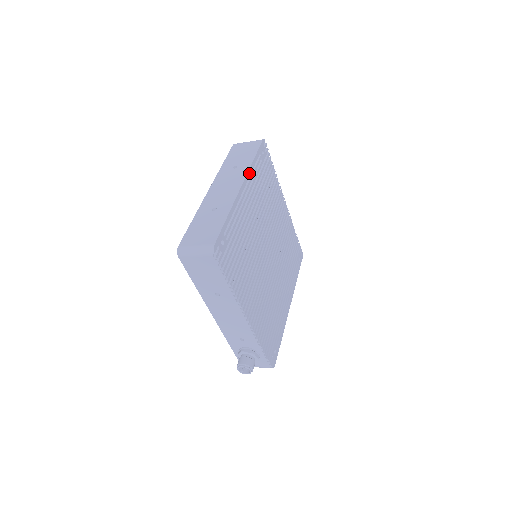
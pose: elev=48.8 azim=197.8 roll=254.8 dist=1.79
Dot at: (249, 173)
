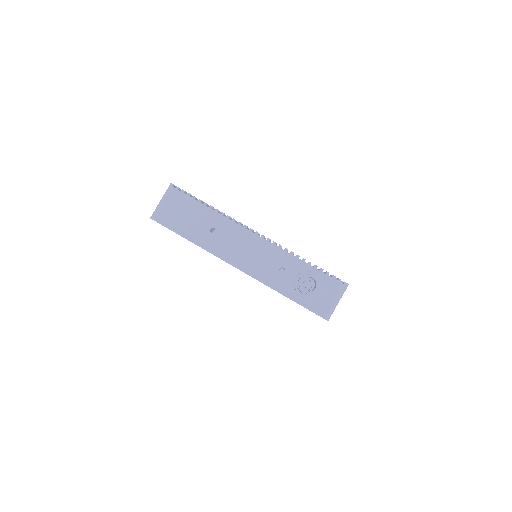
Dot at: occluded
